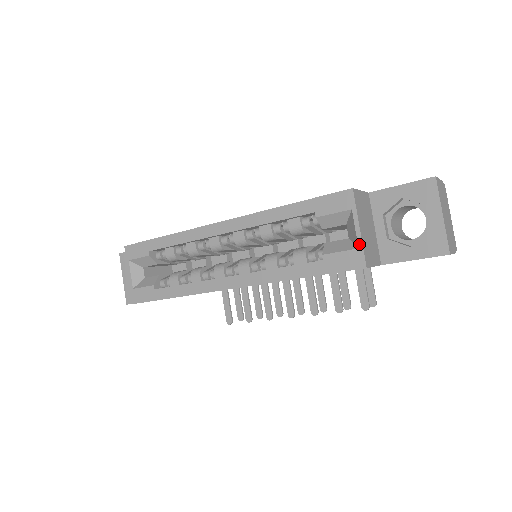
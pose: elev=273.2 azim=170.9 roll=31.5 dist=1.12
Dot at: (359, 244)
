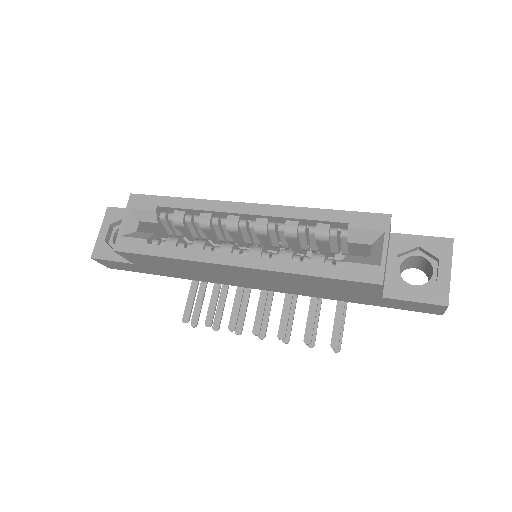
Dot at: (382, 262)
